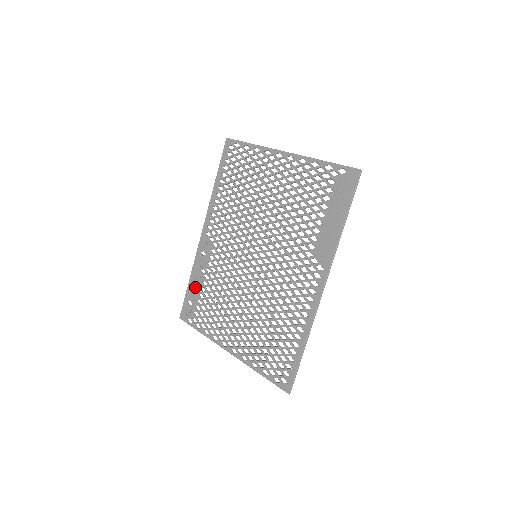
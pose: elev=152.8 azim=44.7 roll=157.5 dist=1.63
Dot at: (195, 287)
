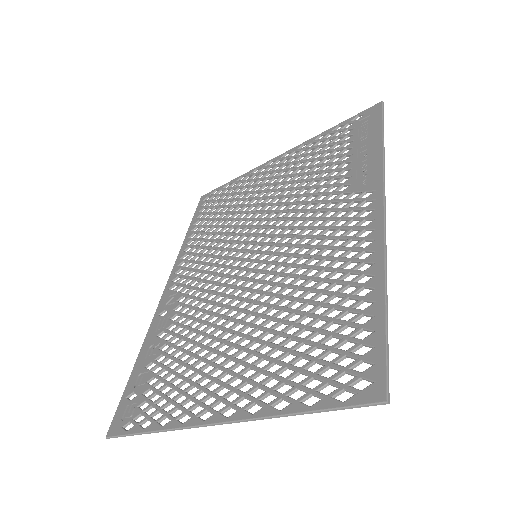
Dot at: (145, 364)
